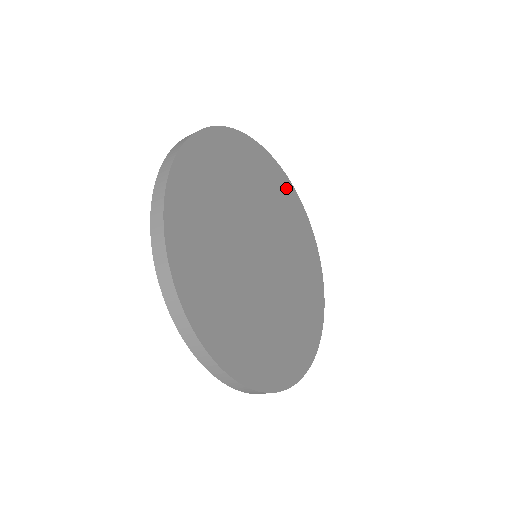
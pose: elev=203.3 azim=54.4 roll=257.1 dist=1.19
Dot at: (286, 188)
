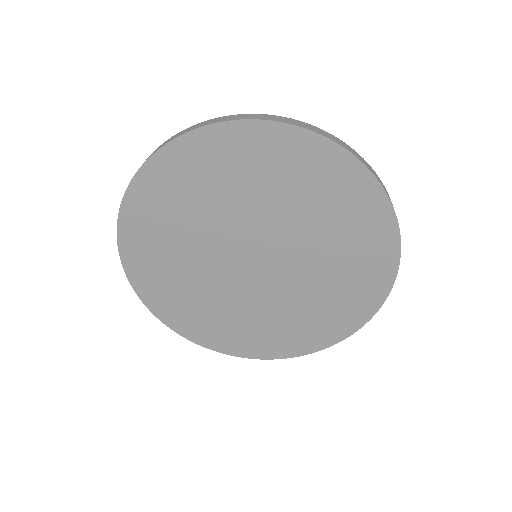
Dot at: (257, 141)
